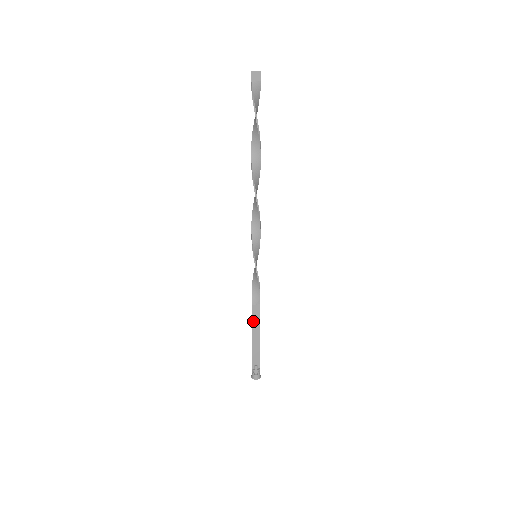
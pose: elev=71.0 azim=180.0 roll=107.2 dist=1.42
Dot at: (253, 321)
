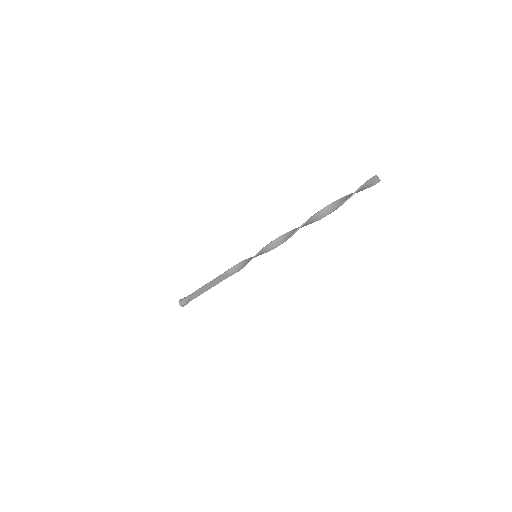
Dot at: (214, 281)
